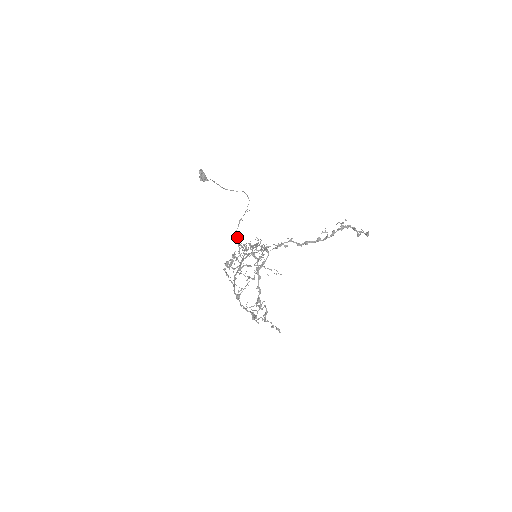
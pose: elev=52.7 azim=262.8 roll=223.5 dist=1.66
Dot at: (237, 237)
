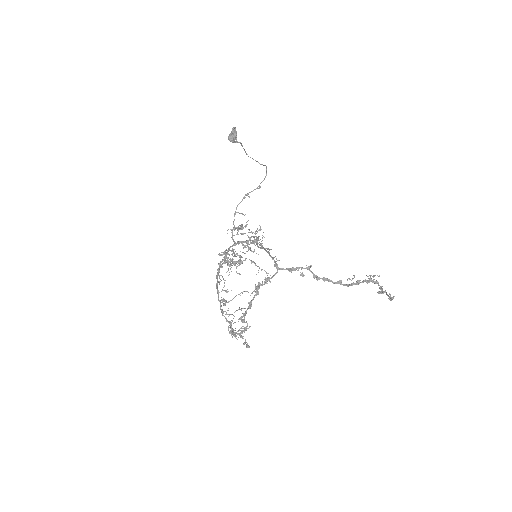
Dot at: (236, 212)
